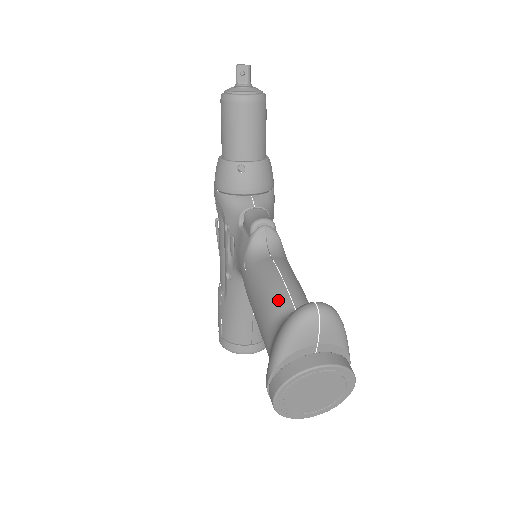
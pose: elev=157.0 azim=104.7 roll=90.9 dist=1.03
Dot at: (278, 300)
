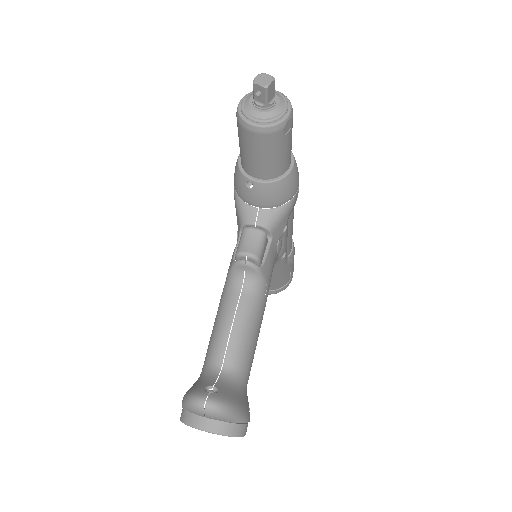
Dot at: (216, 348)
